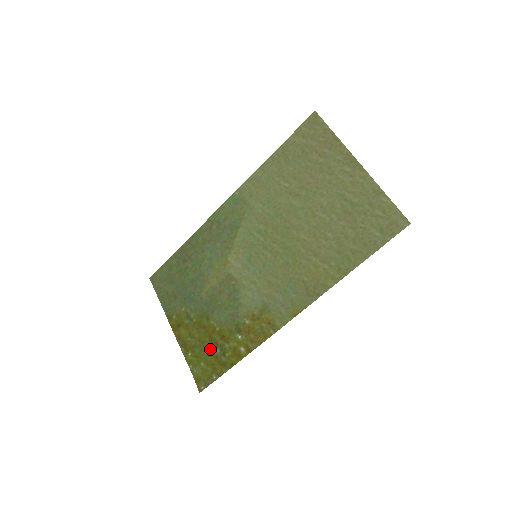
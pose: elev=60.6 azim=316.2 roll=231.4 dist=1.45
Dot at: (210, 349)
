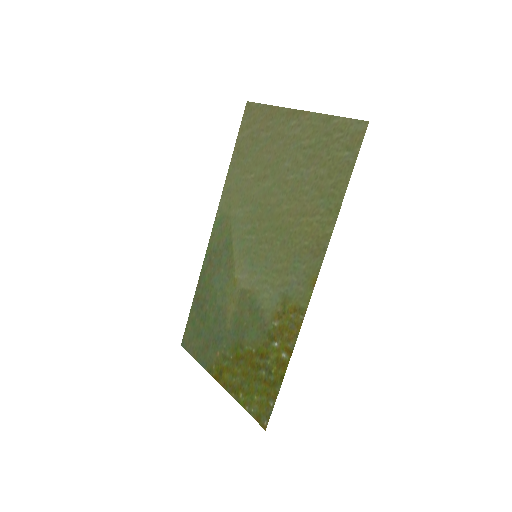
Dot at: (256, 376)
